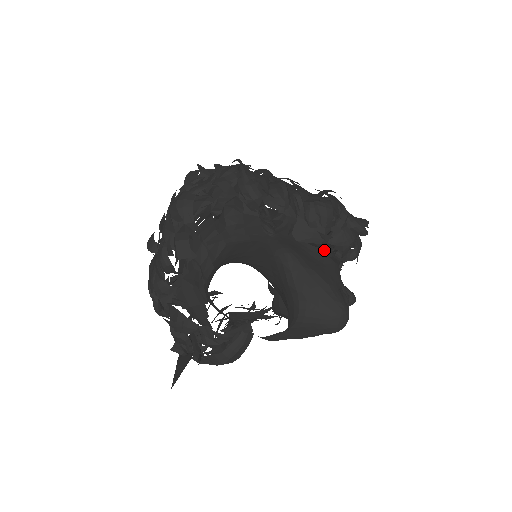
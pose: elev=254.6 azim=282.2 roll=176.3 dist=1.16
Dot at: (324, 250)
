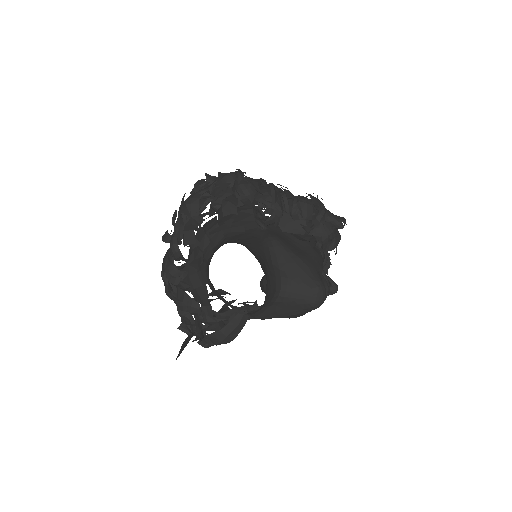
Dot at: (308, 243)
